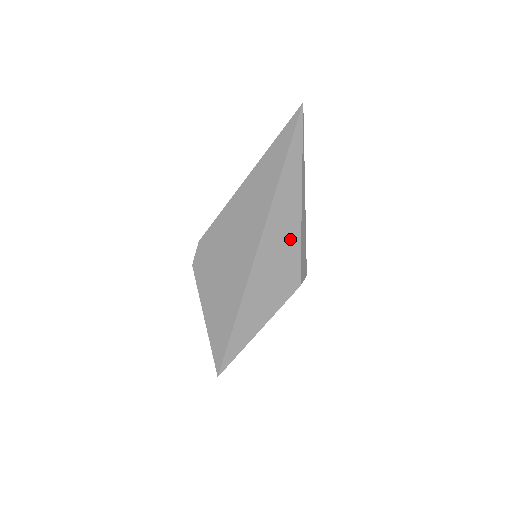
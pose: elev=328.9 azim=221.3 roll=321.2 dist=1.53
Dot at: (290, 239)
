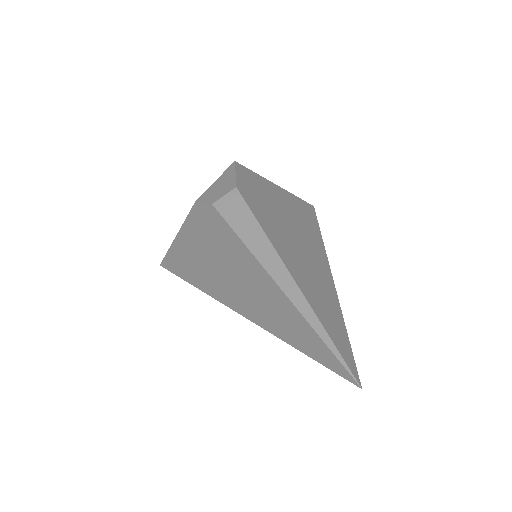
Dot at: occluded
